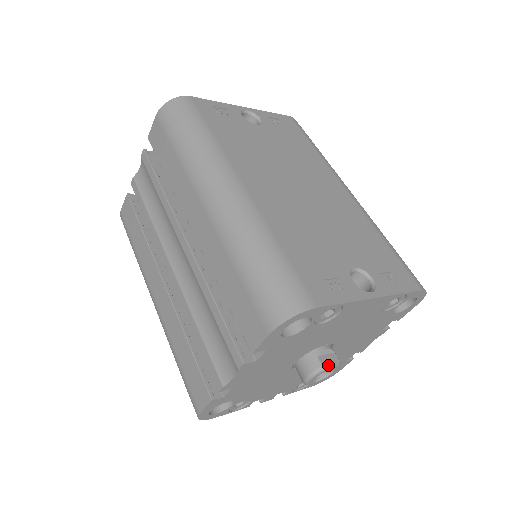
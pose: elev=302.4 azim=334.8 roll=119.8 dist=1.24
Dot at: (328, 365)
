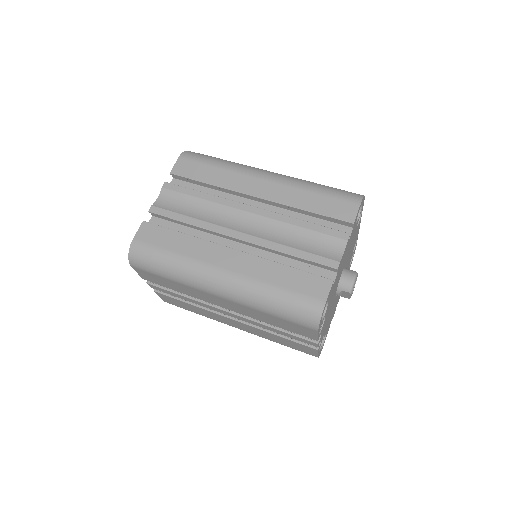
Dot at: occluded
